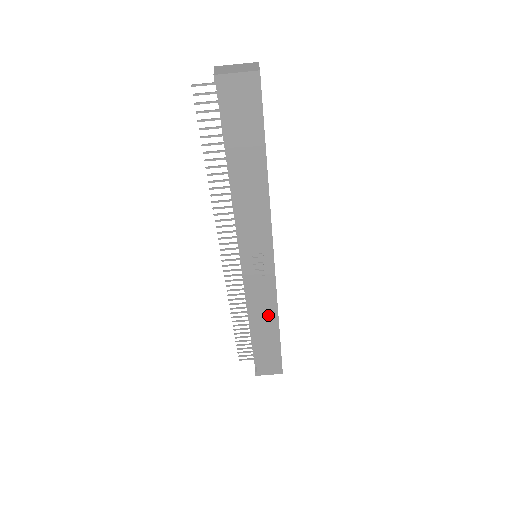
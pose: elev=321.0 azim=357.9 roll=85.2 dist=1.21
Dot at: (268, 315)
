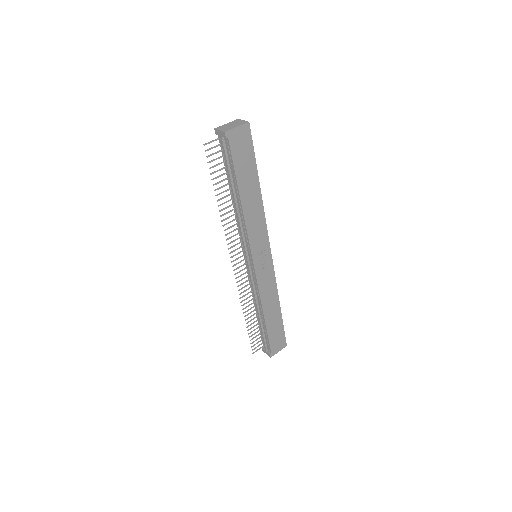
Dot at: (272, 299)
